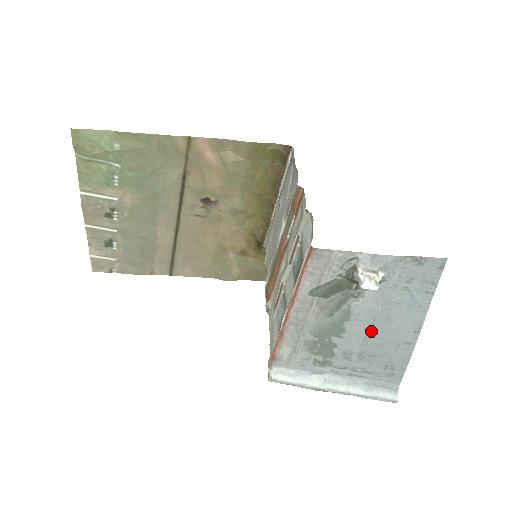
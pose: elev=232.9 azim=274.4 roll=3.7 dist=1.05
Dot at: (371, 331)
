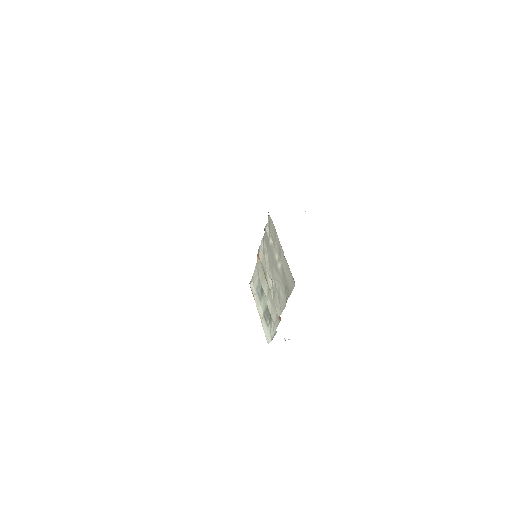
Dot at: occluded
